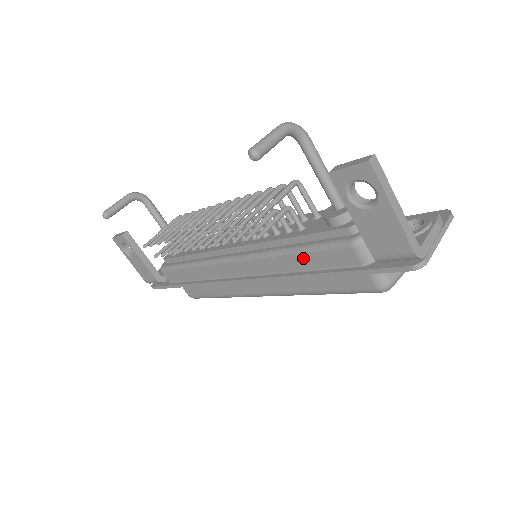
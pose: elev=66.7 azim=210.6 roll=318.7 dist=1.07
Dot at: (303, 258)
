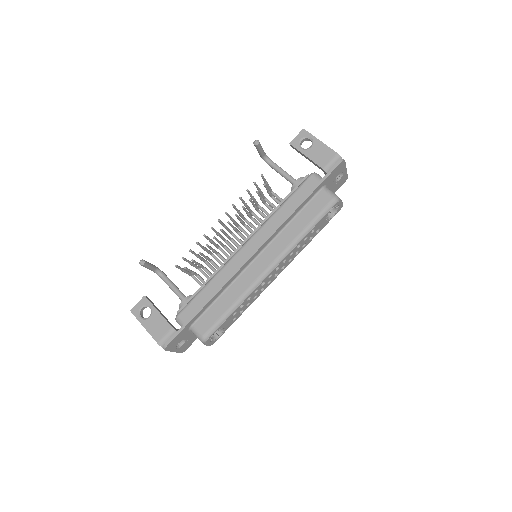
Dot at: (289, 203)
